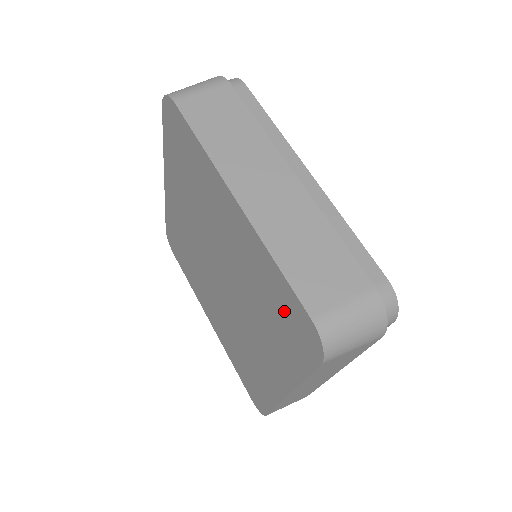
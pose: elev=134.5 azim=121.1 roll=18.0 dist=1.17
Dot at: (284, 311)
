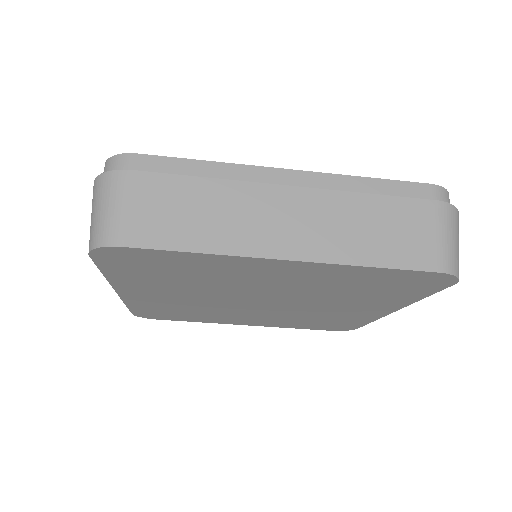
Dot at: (390, 283)
